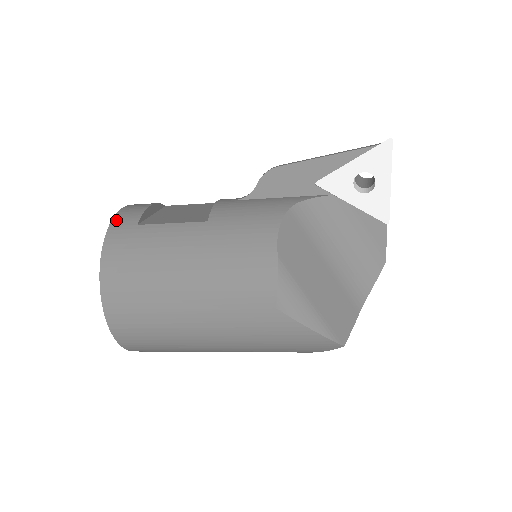
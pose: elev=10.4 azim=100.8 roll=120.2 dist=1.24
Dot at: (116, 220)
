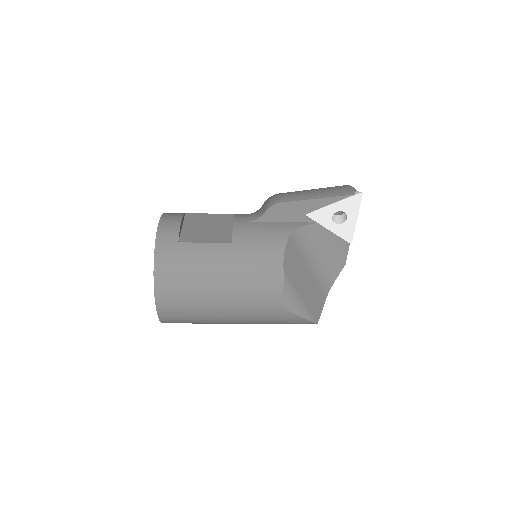
Dot at: (160, 236)
